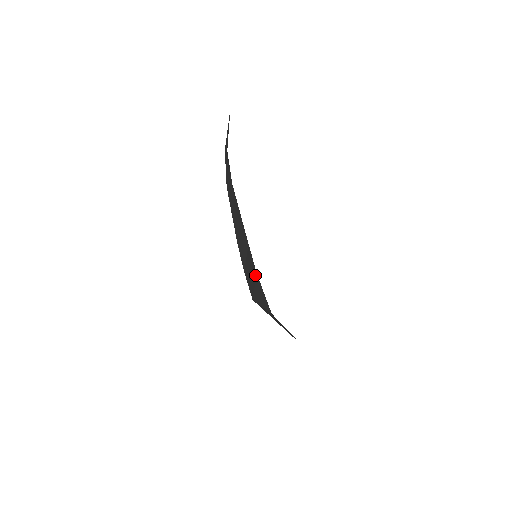
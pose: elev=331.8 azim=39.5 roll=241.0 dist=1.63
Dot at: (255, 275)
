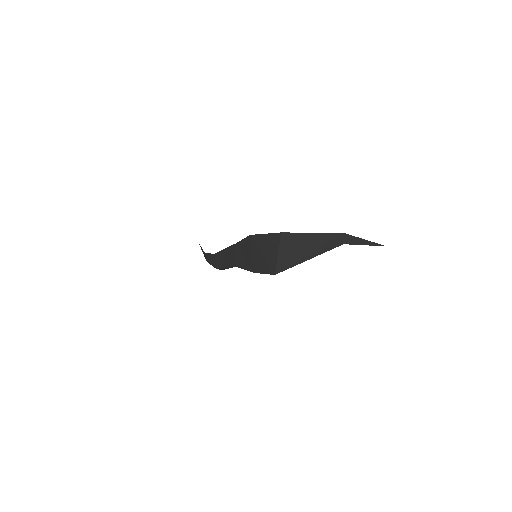
Dot at: (251, 241)
